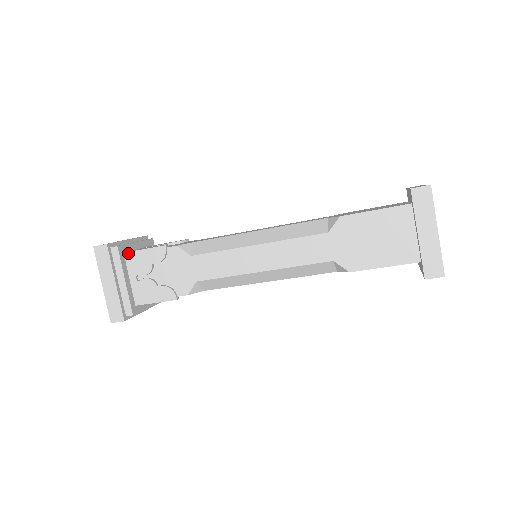
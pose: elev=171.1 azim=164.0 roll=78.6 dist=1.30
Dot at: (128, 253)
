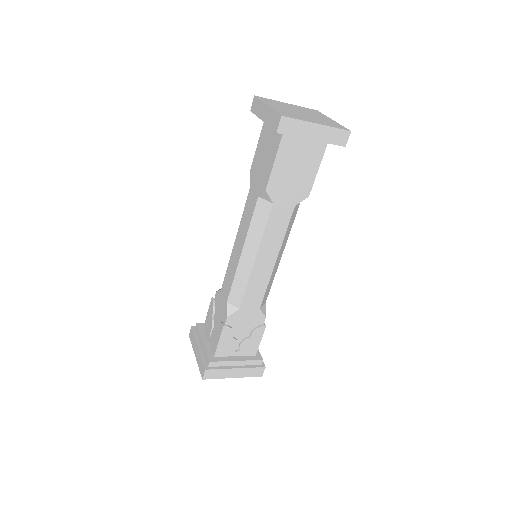
Dot at: (204, 325)
